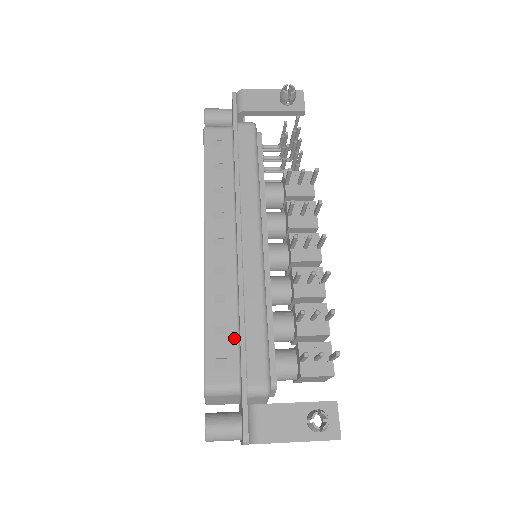
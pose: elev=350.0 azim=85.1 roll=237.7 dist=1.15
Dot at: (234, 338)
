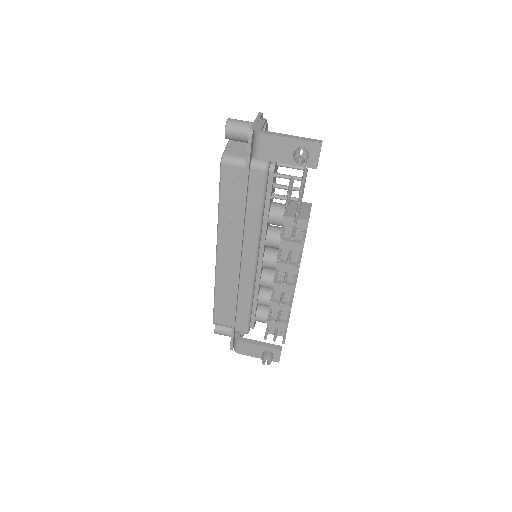
Dot at: (231, 308)
